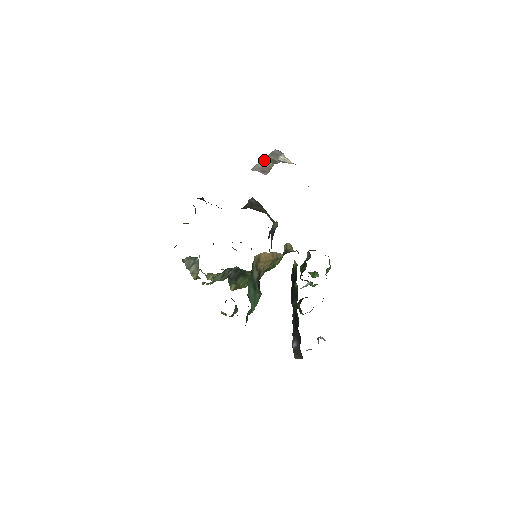
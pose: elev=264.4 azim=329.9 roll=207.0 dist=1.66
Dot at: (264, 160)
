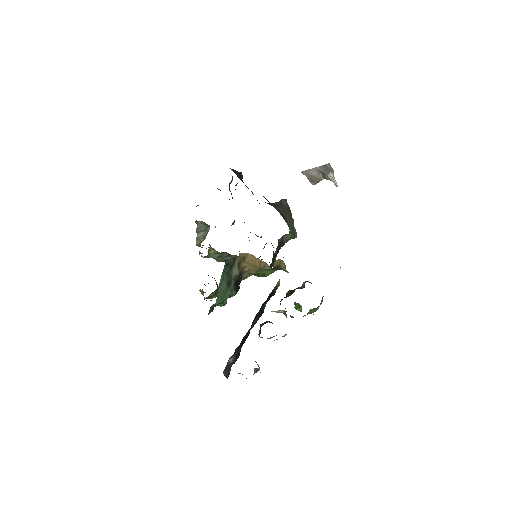
Dot at: (316, 169)
